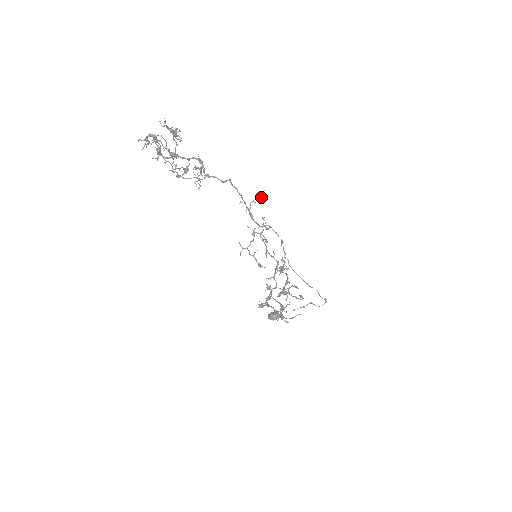
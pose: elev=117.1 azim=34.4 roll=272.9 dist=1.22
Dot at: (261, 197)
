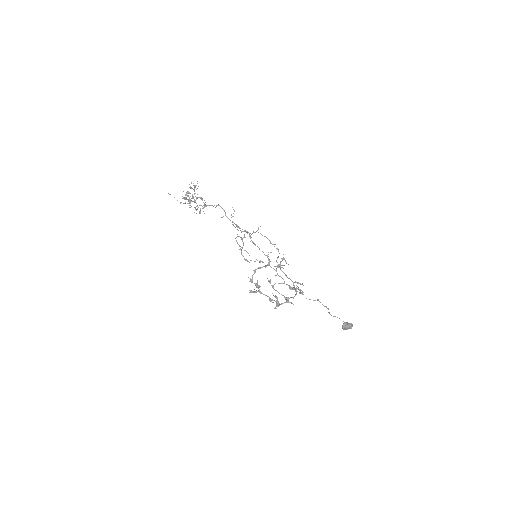
Dot at: (234, 211)
